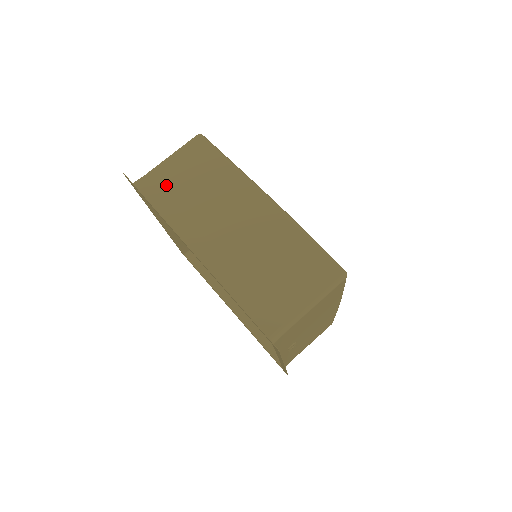
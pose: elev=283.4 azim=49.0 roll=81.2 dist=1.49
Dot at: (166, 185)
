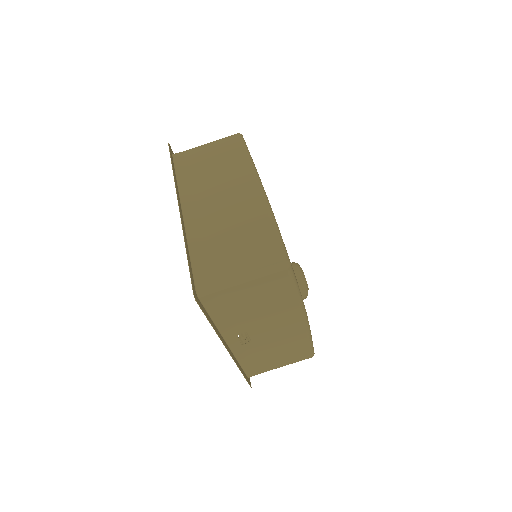
Dot at: (194, 161)
